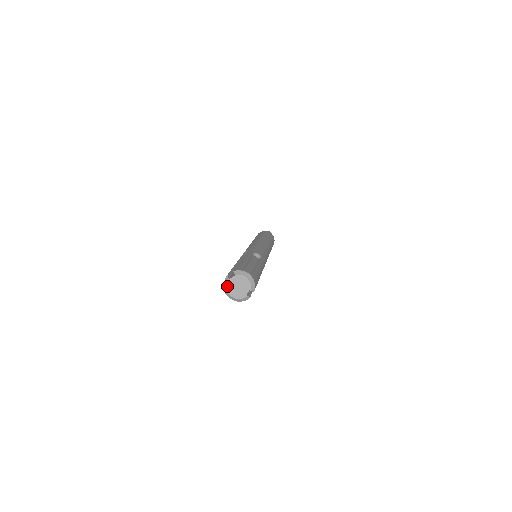
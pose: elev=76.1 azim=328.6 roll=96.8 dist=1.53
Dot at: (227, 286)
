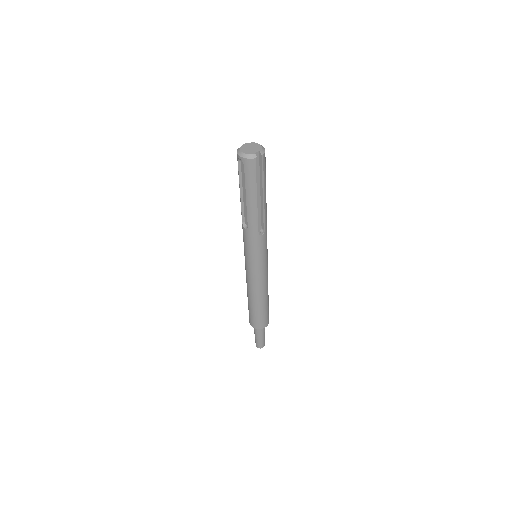
Dot at: (242, 146)
